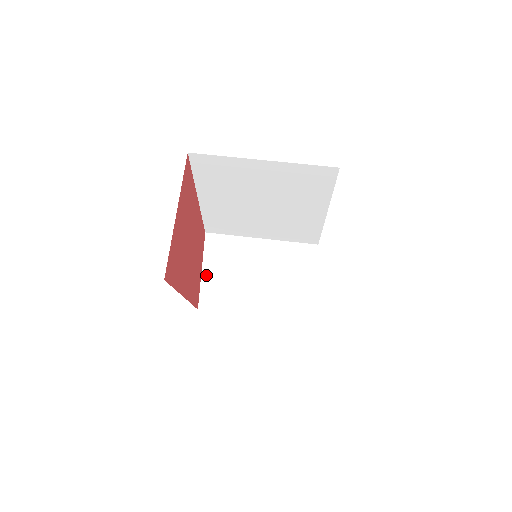
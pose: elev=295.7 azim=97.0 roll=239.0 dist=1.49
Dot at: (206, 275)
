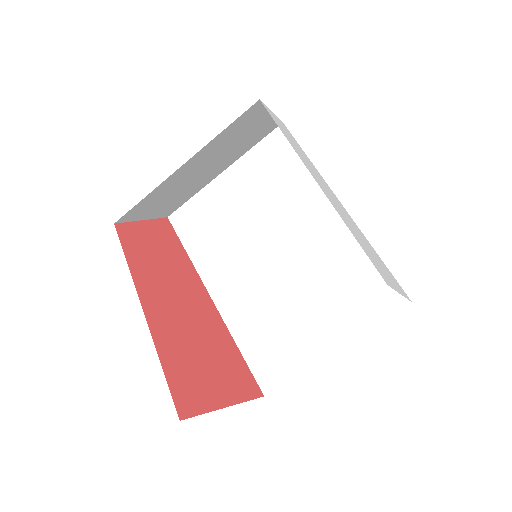
Dot at: (151, 216)
